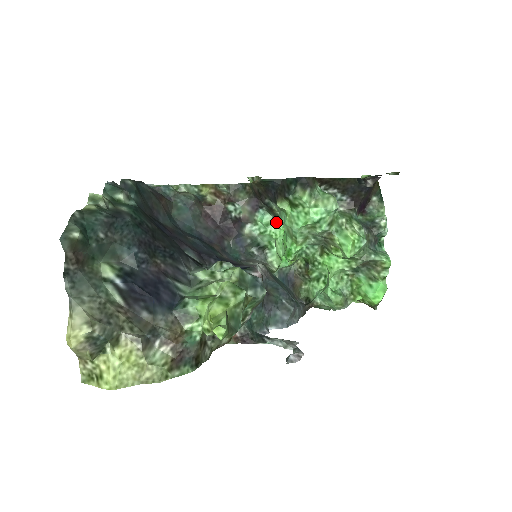
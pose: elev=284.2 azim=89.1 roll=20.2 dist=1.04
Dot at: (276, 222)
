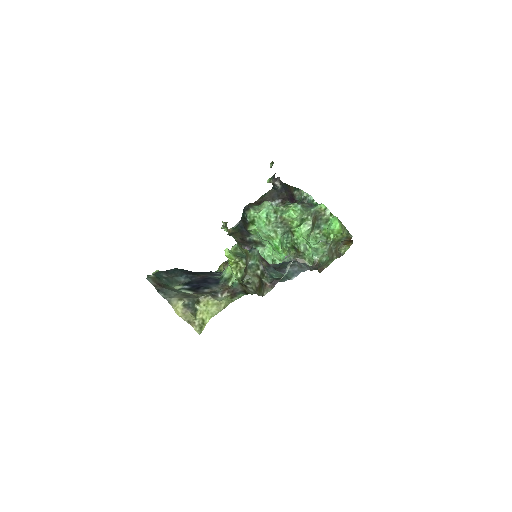
Dot at: (265, 247)
